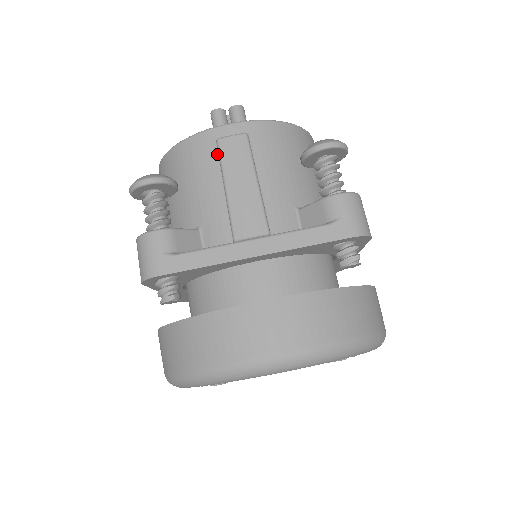
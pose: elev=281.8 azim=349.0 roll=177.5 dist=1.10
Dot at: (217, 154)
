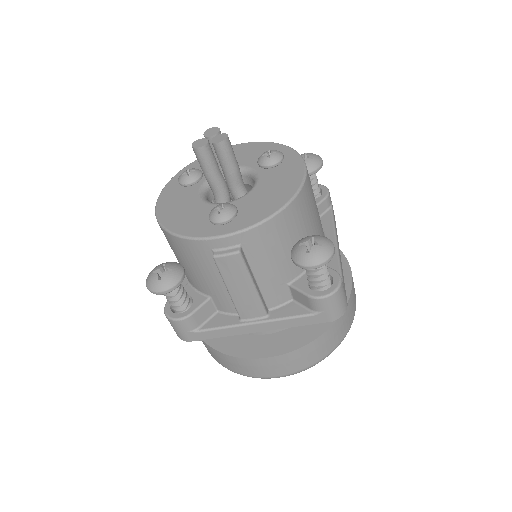
Dot at: occluded
